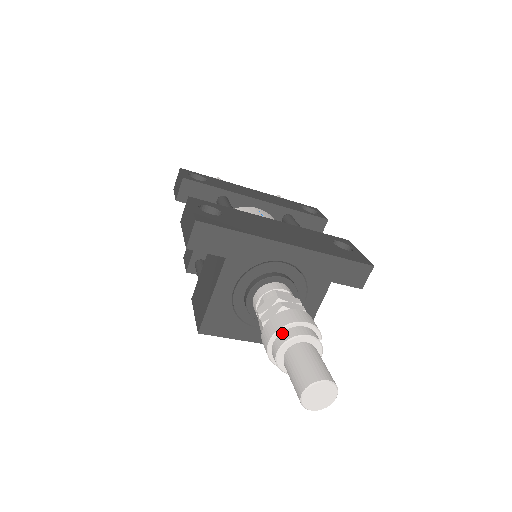
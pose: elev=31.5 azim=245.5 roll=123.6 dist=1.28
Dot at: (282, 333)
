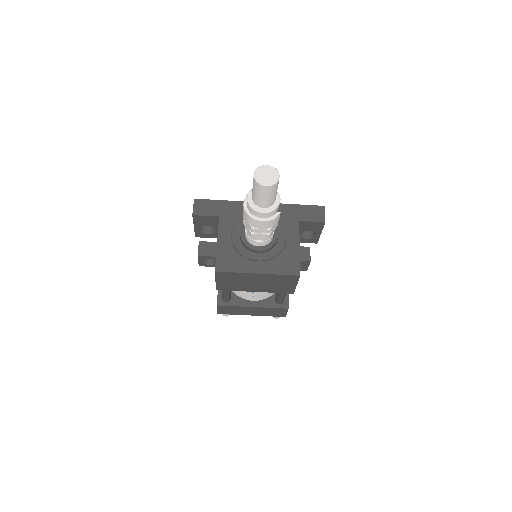
Dot at: occluded
